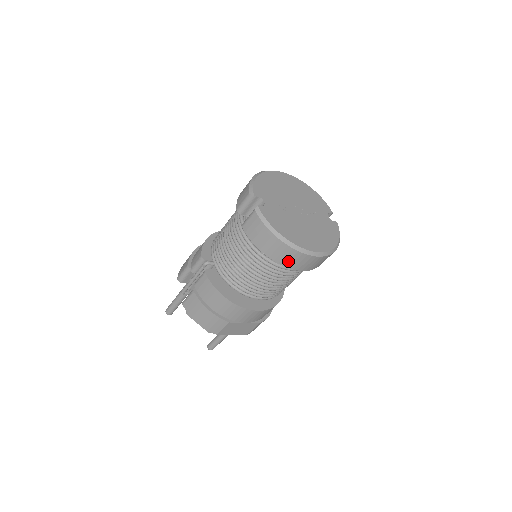
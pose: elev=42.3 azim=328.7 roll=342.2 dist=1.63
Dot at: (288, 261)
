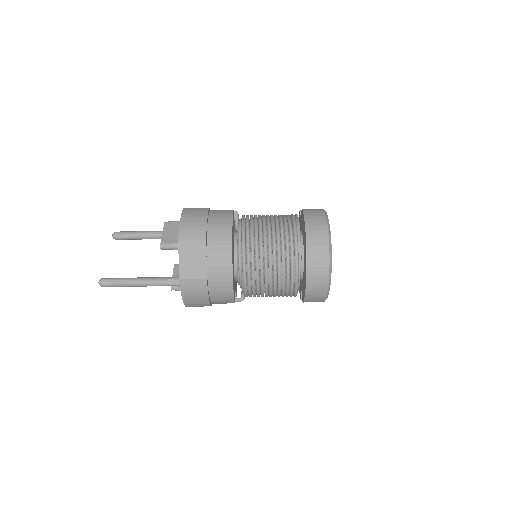
Dot at: (313, 240)
